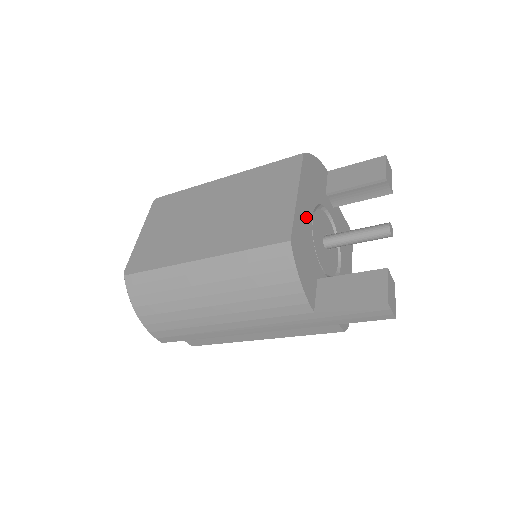
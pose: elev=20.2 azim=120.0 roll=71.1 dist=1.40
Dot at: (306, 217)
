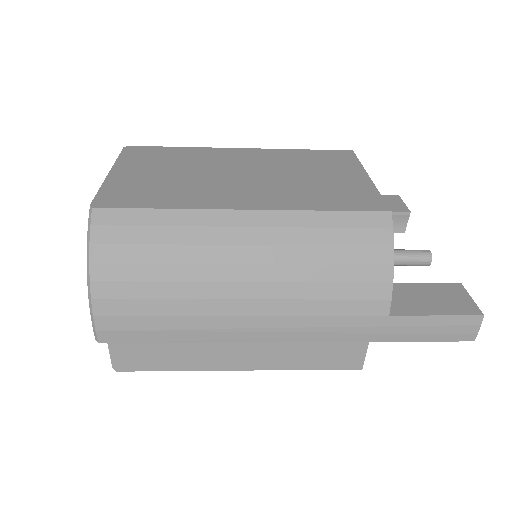
Dot at: occluded
